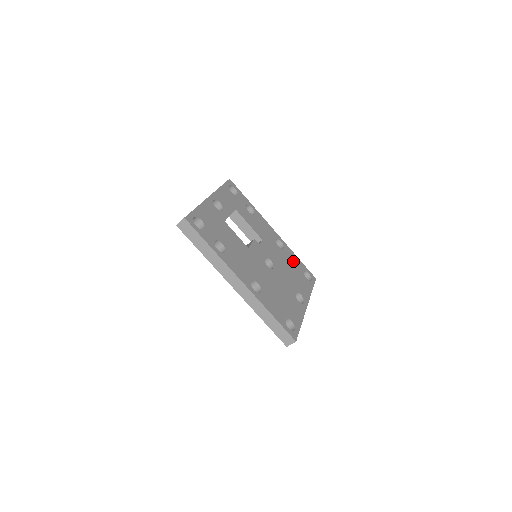
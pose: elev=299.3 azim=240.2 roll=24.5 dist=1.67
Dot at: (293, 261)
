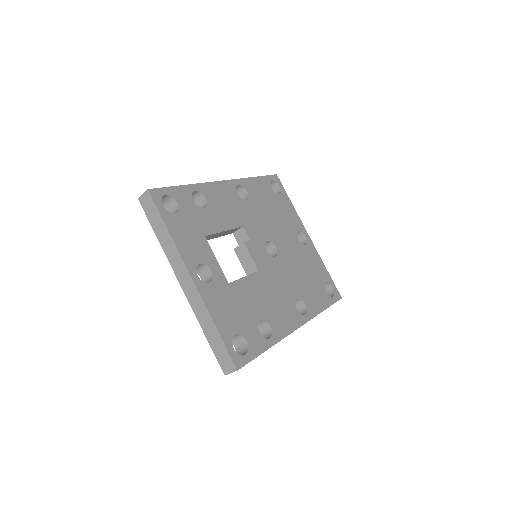
Dot at: (262, 194)
